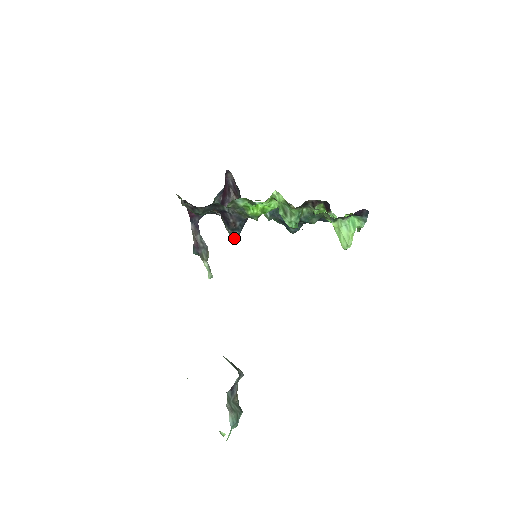
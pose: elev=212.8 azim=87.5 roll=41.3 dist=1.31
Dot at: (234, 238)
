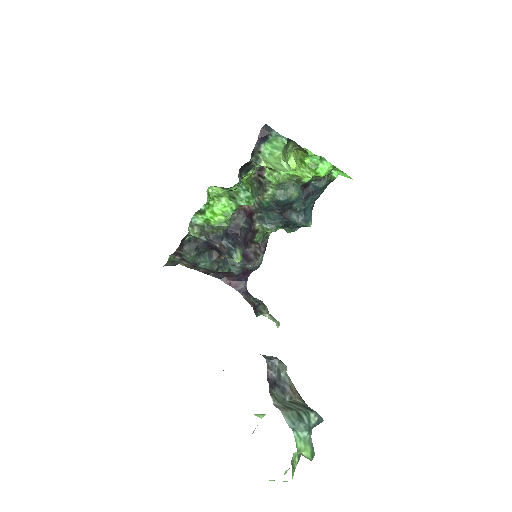
Dot at: (237, 260)
